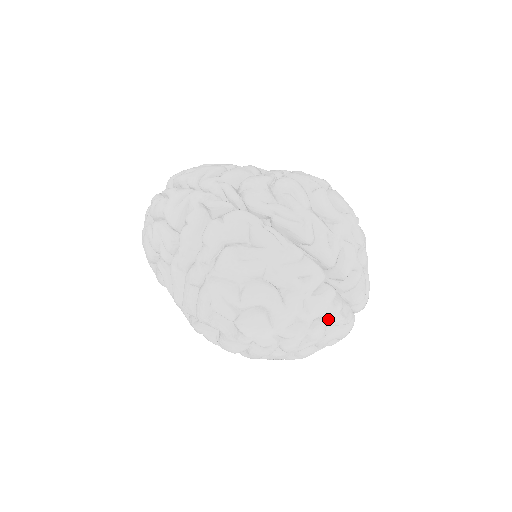
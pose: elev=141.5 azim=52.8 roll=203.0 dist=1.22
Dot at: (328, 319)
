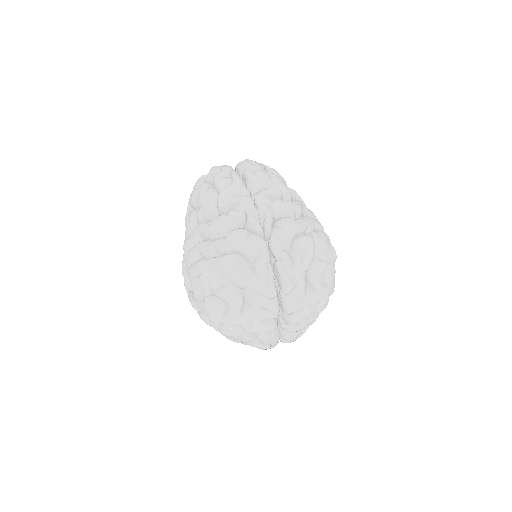
Dot at: (259, 338)
